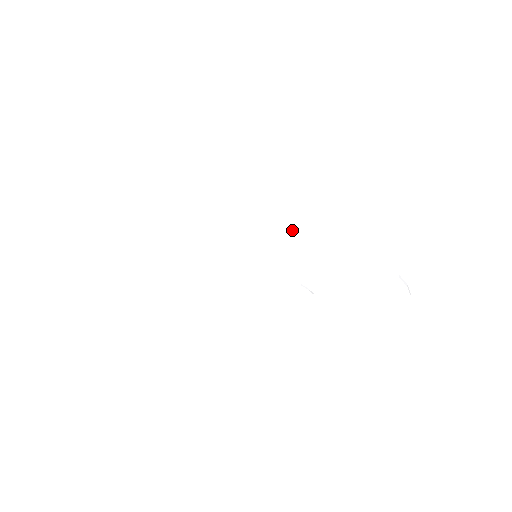
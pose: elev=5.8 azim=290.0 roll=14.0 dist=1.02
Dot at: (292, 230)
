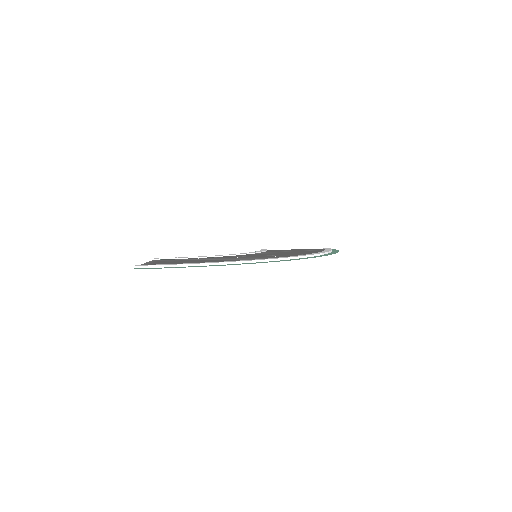
Dot at: (294, 258)
